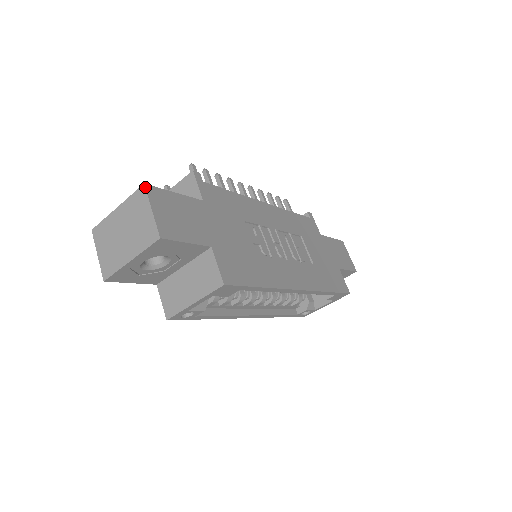
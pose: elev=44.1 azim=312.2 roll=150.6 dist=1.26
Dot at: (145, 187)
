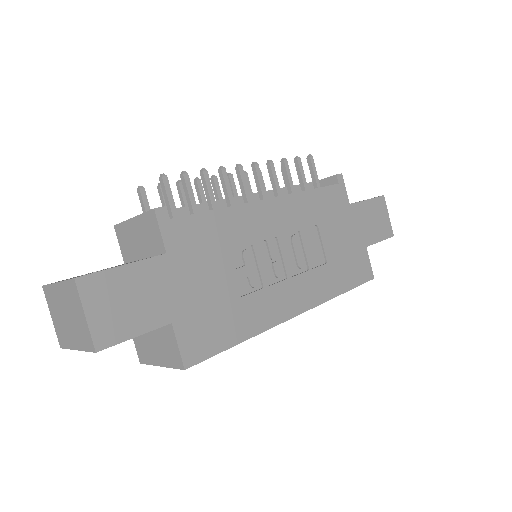
Dot at: (75, 283)
